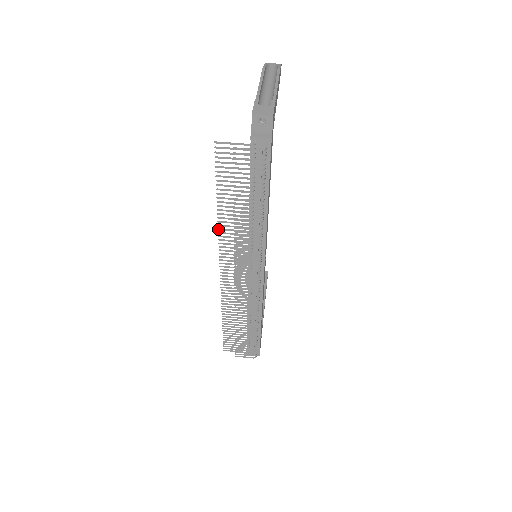
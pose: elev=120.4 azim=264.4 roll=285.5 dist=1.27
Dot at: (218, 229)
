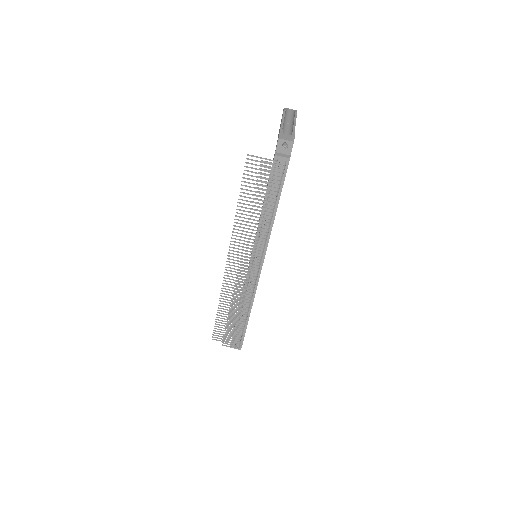
Dot at: (233, 225)
